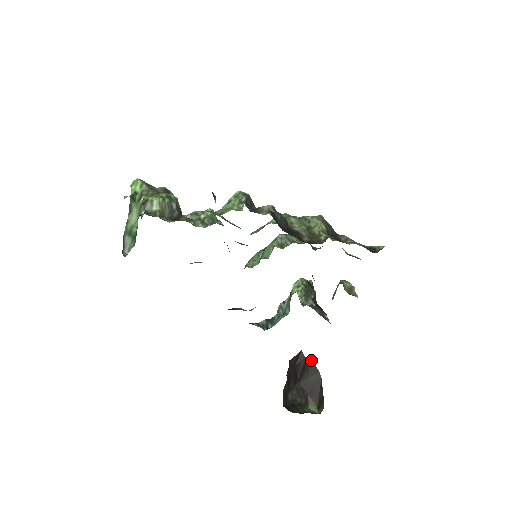
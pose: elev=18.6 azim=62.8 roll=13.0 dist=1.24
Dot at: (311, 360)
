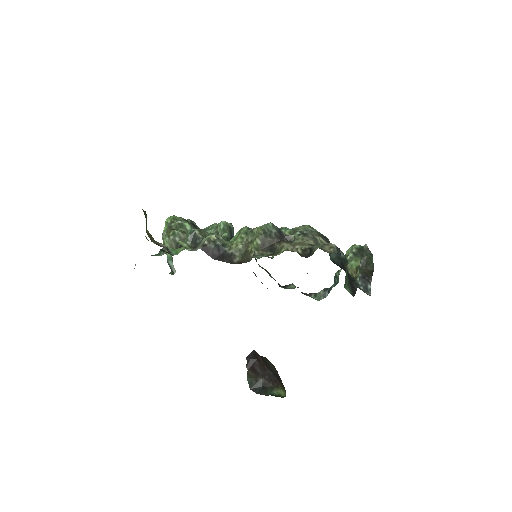
Dot at: (264, 357)
